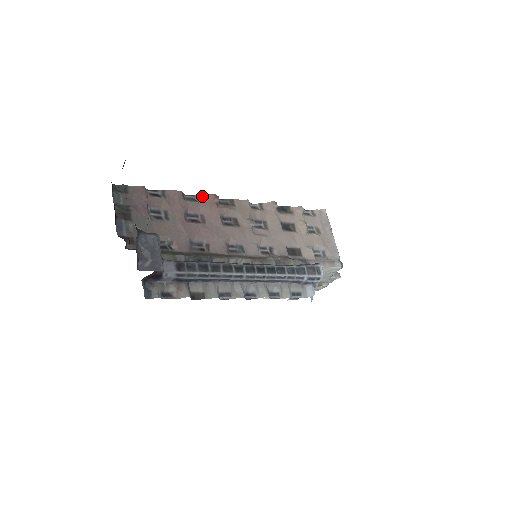
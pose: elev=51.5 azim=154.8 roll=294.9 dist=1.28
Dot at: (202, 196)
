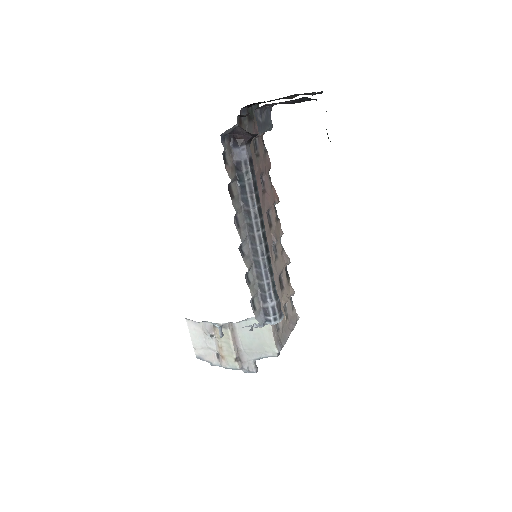
Dot at: (274, 188)
